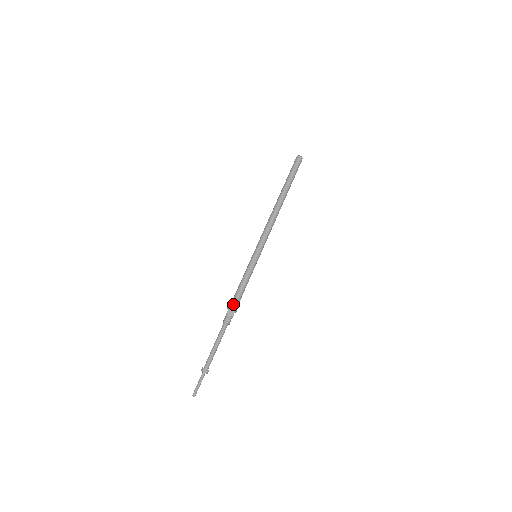
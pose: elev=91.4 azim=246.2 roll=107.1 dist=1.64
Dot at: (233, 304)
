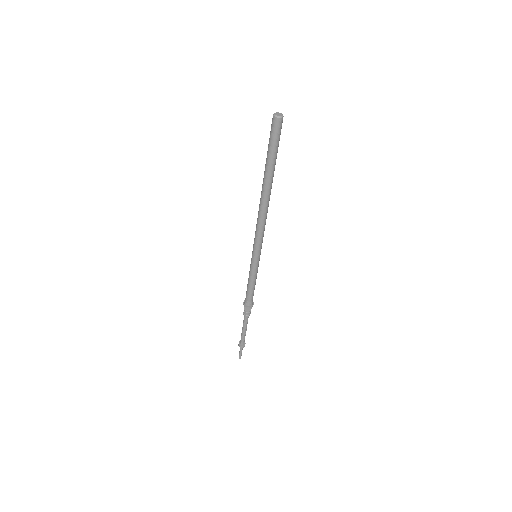
Dot at: (247, 303)
